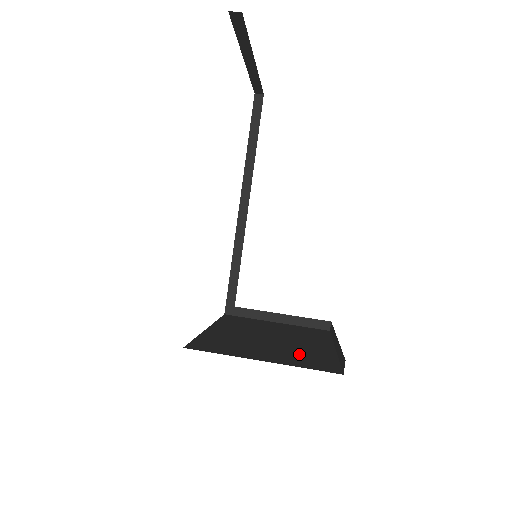
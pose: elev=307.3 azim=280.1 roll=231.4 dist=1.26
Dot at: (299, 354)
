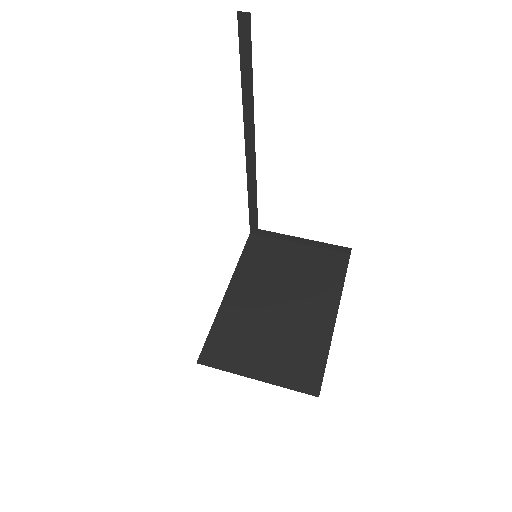
Dot at: (294, 350)
